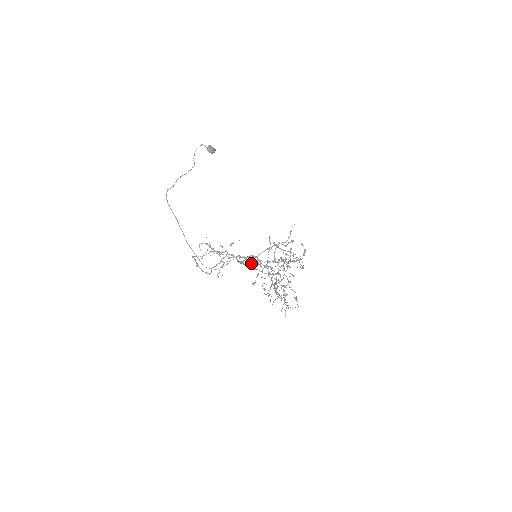
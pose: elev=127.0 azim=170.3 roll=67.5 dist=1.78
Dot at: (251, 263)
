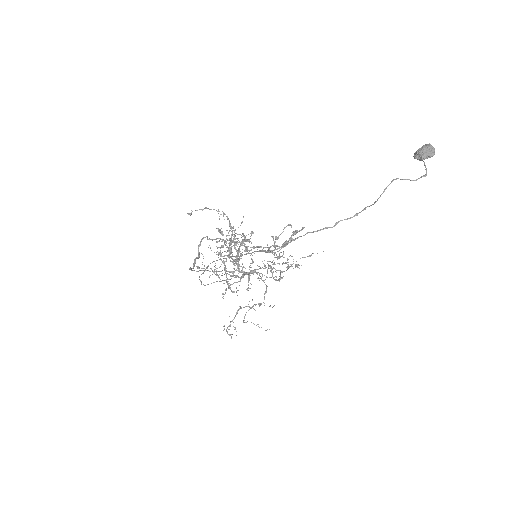
Dot at: occluded
